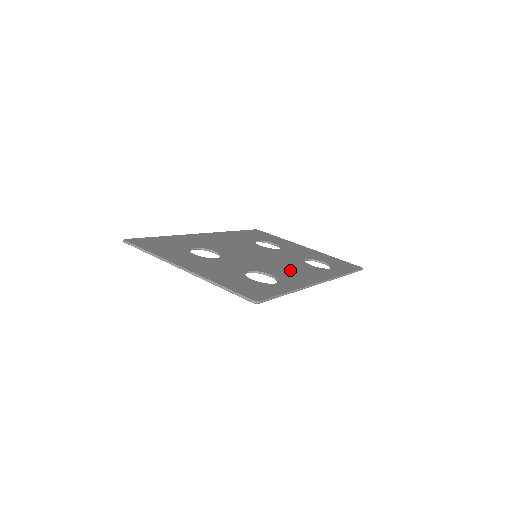
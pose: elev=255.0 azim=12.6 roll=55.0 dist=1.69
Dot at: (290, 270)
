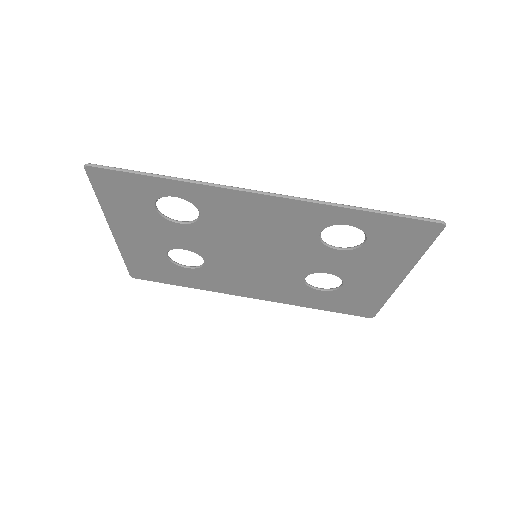
Dot at: (252, 220)
